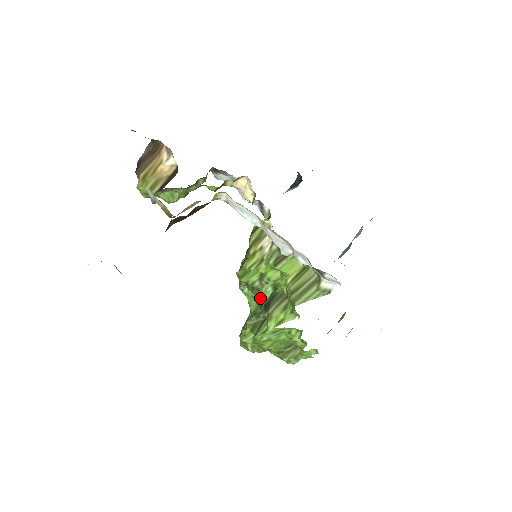
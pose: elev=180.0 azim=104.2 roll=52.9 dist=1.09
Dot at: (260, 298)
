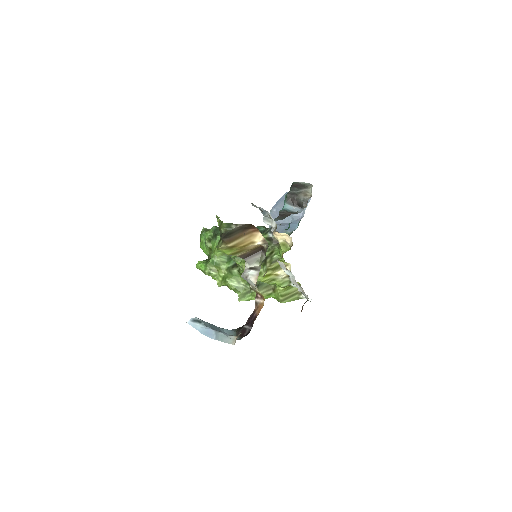
Dot at: occluded
